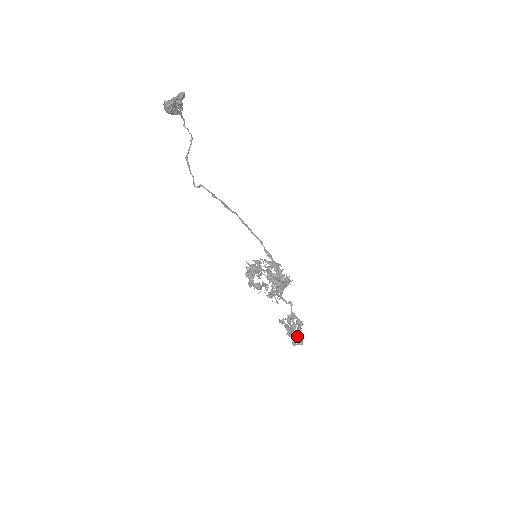
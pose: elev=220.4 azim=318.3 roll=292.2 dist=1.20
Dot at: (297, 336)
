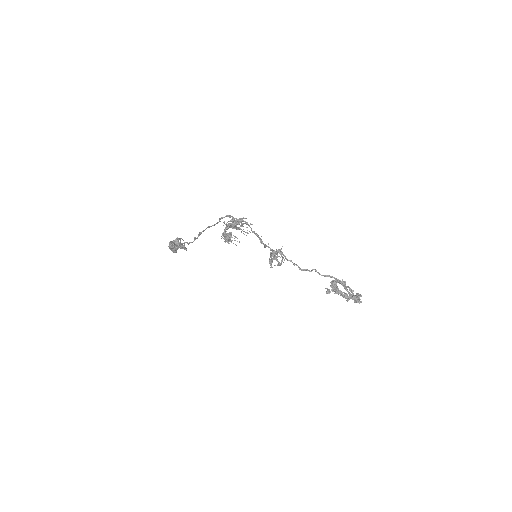
Dot at: (355, 296)
